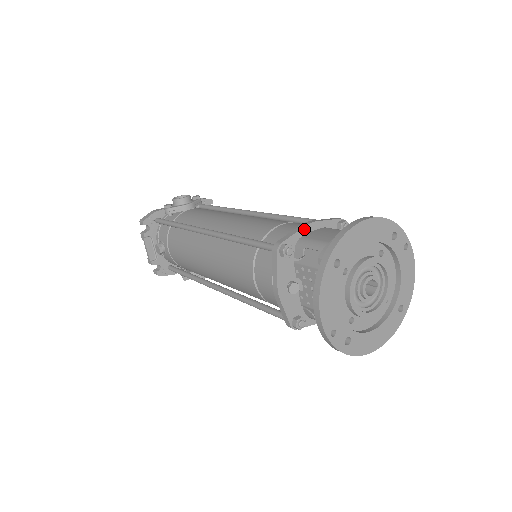
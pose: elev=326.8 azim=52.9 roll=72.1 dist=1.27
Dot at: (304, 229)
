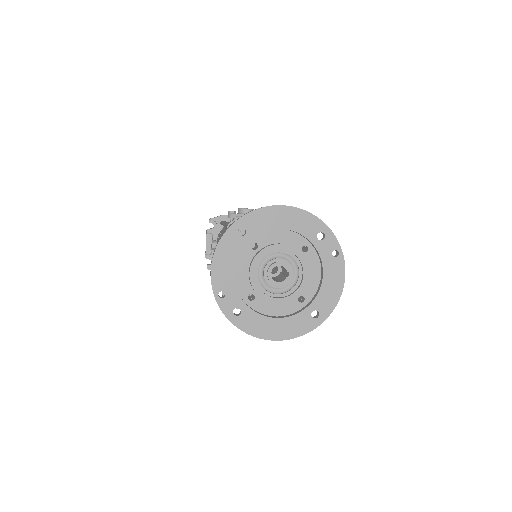
Dot at: occluded
